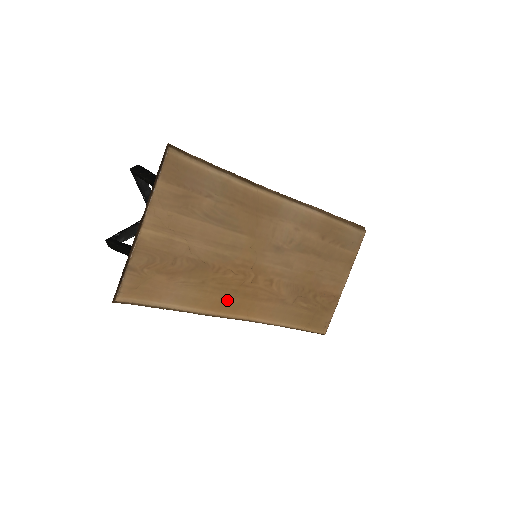
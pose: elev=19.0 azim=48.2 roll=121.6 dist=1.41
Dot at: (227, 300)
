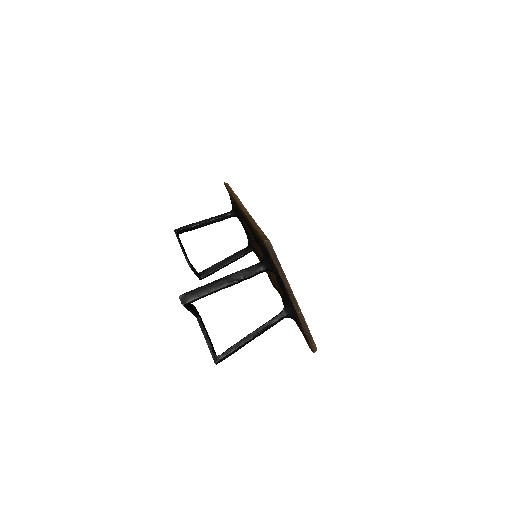
Dot at: occluded
